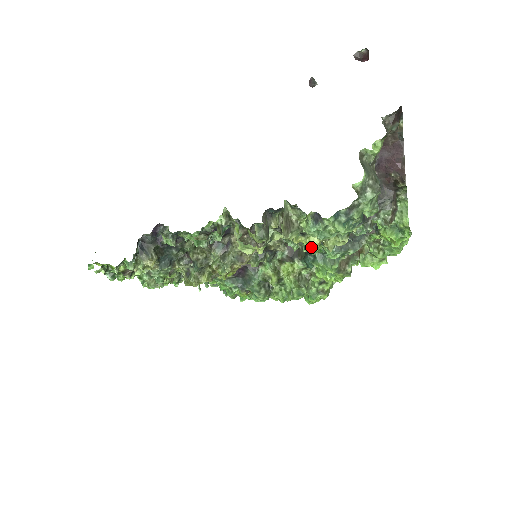
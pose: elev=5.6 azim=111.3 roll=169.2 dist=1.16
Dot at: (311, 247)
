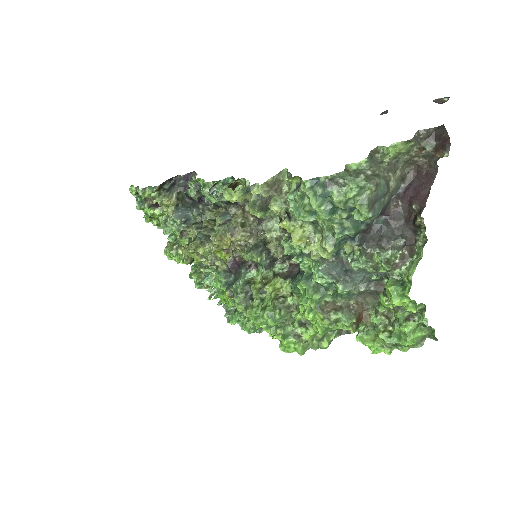
Dot at: (302, 258)
